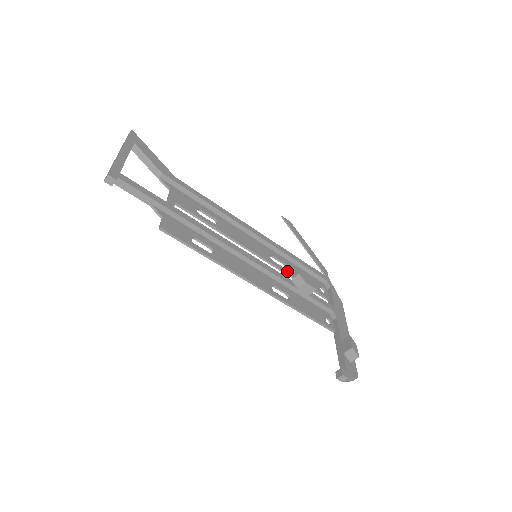
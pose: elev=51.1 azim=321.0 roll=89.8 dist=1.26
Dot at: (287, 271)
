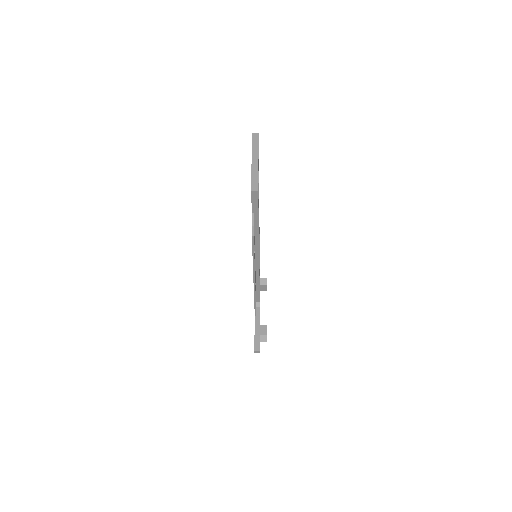
Dot at: occluded
